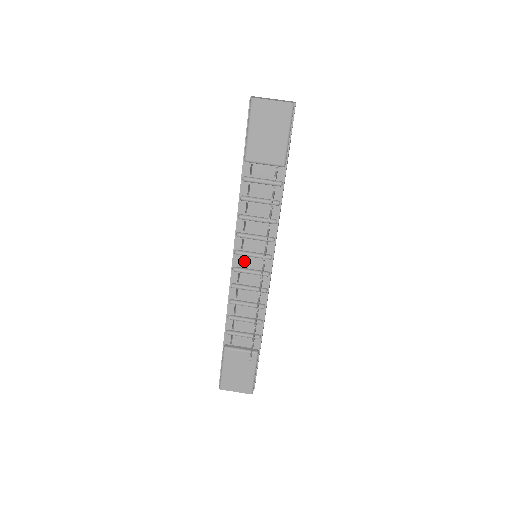
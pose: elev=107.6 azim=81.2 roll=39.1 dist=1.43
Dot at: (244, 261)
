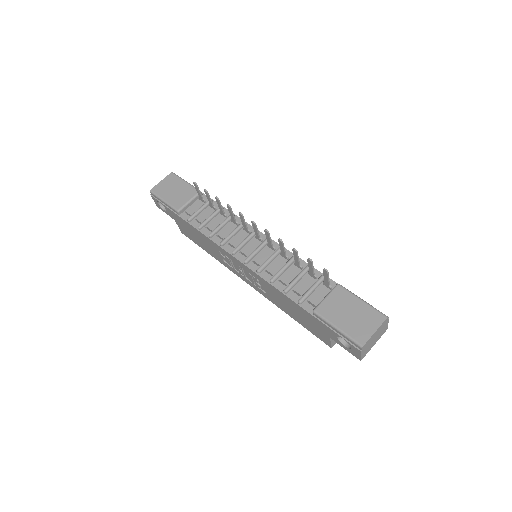
Dot at: (245, 252)
